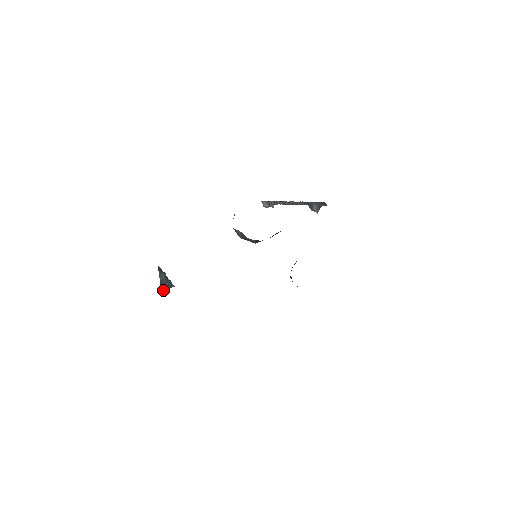
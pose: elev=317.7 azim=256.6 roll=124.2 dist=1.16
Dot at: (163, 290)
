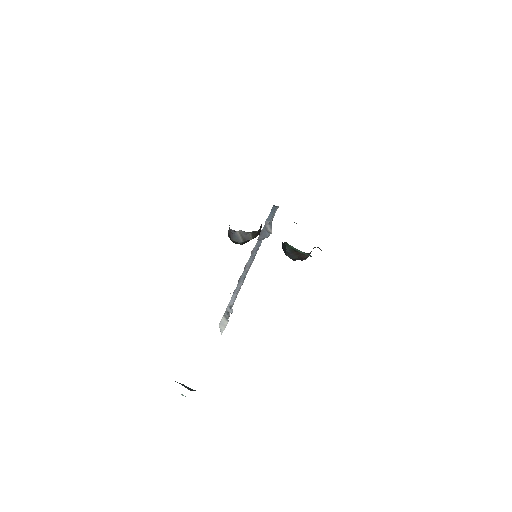
Dot at: occluded
